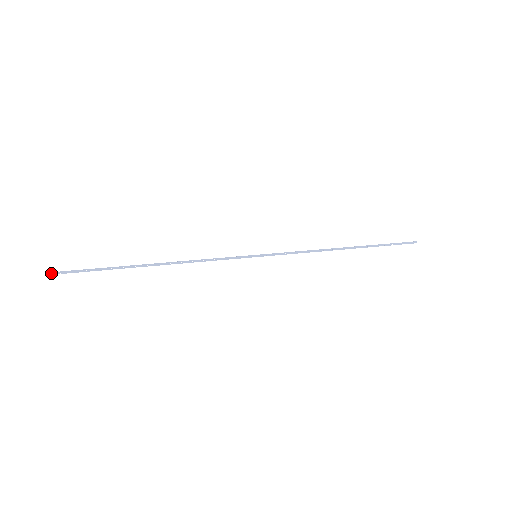
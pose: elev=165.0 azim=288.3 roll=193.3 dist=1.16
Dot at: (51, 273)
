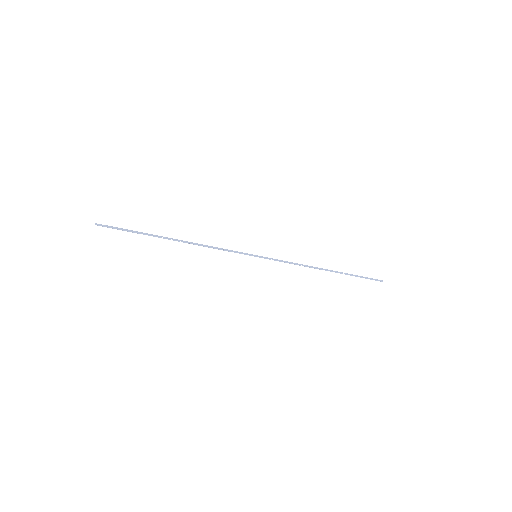
Dot at: (98, 224)
